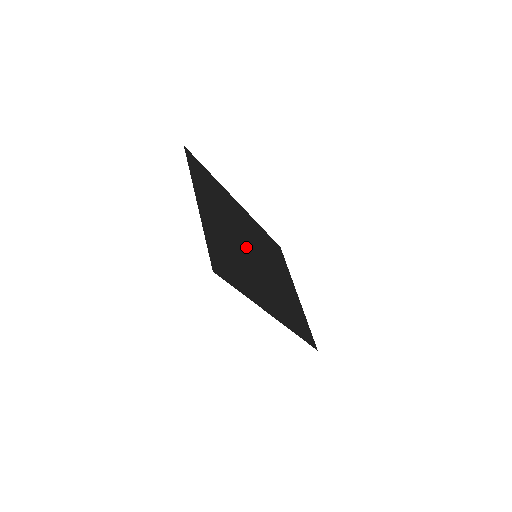
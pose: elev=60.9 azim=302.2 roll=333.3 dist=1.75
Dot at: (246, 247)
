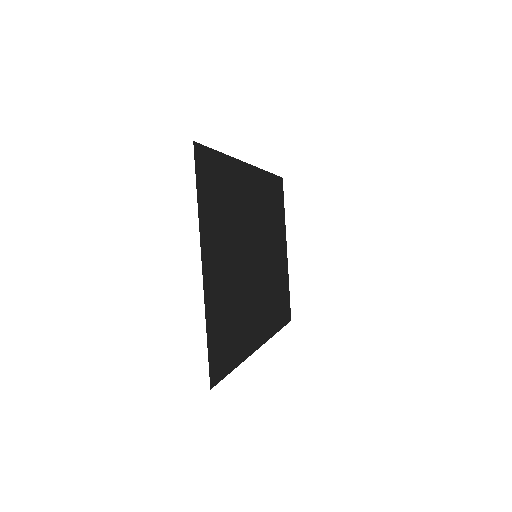
Dot at: (248, 258)
